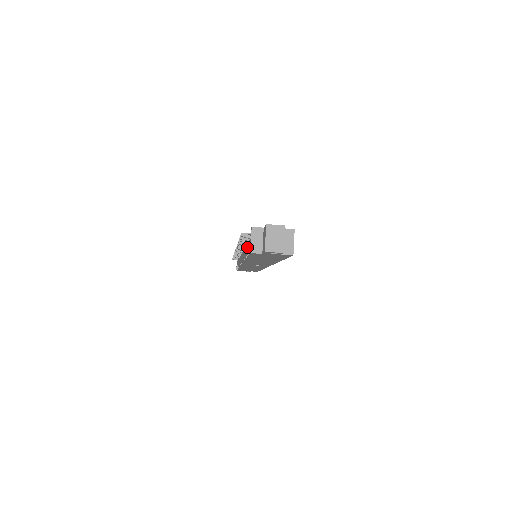
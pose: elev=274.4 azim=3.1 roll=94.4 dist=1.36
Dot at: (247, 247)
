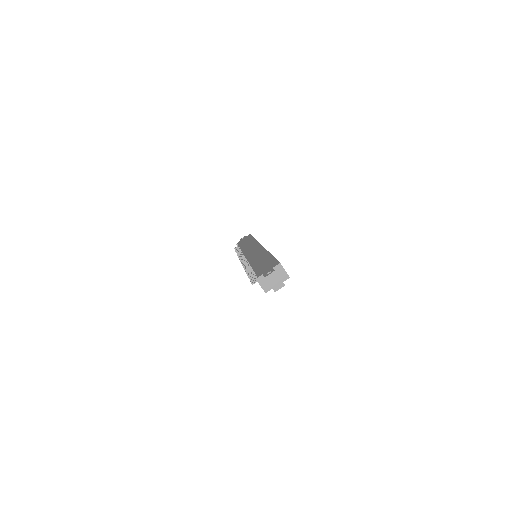
Dot at: occluded
